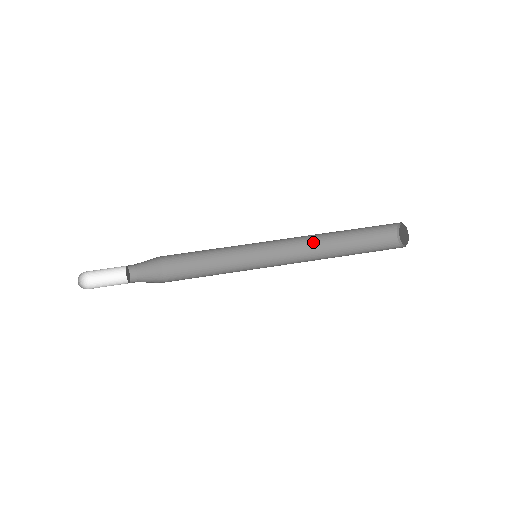
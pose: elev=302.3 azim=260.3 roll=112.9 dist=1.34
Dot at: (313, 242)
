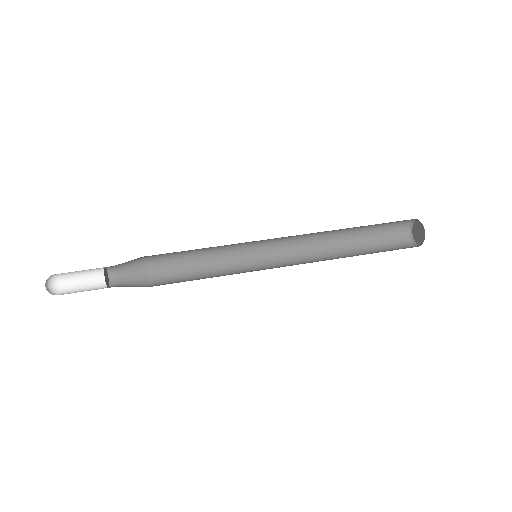
Dot at: (322, 256)
